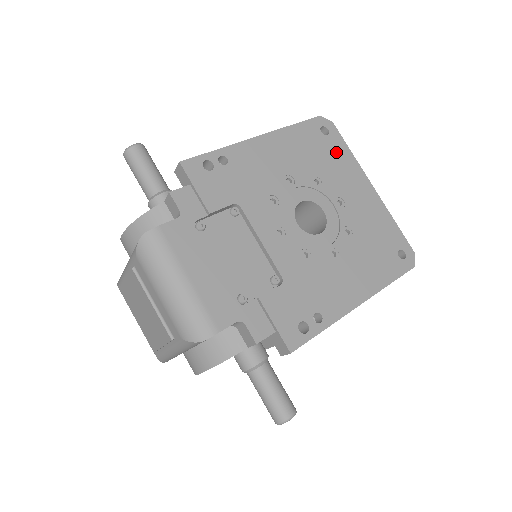
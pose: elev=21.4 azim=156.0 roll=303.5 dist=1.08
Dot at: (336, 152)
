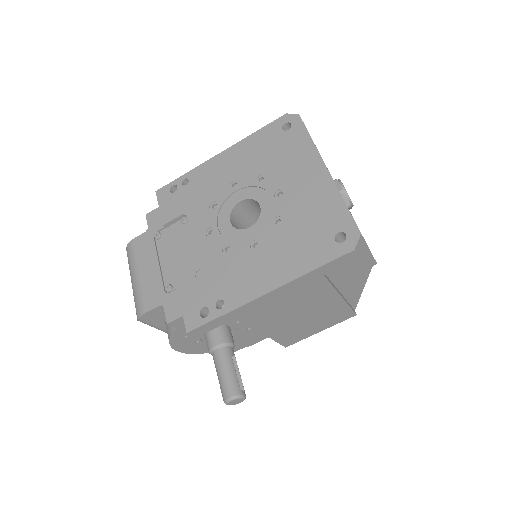
Dot at: (293, 144)
